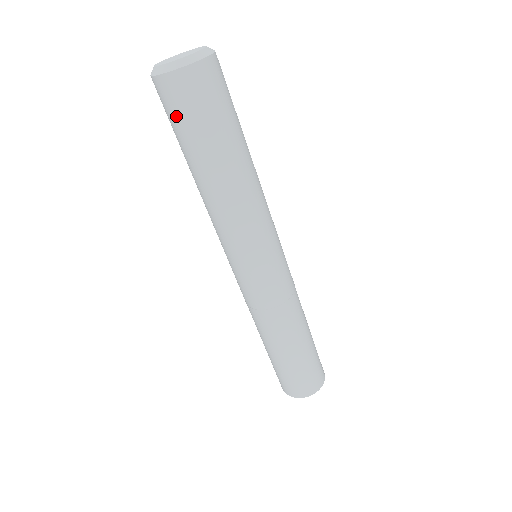
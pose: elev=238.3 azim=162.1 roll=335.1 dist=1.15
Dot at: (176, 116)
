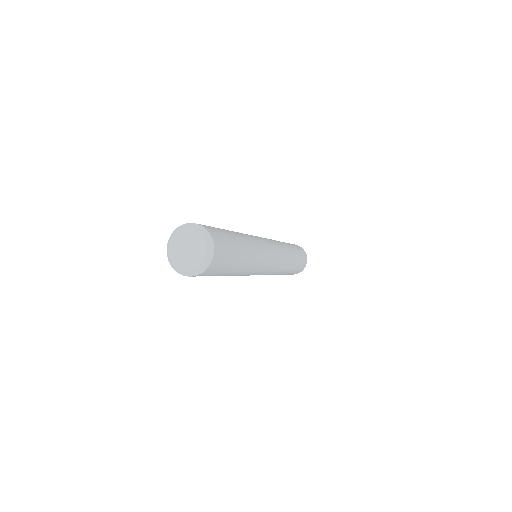
Dot at: occluded
